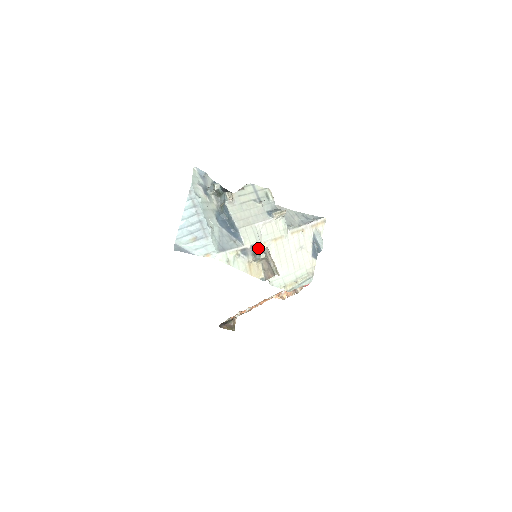
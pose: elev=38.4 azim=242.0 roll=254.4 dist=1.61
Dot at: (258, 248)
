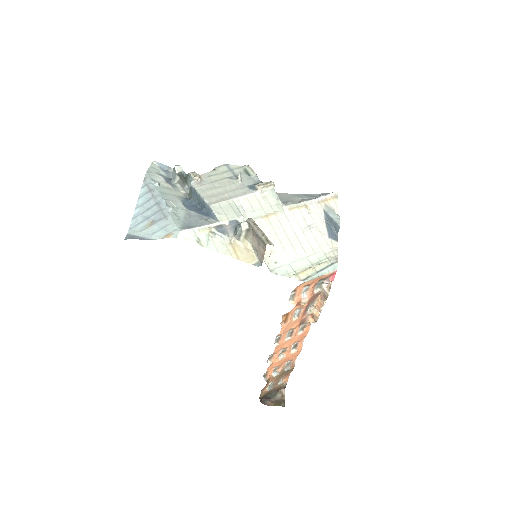
Dot at: occluded
